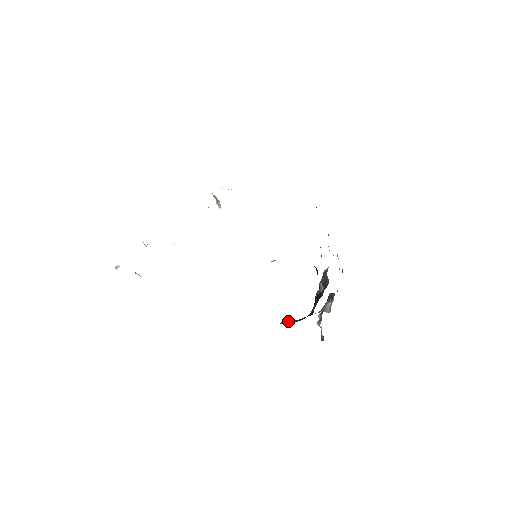
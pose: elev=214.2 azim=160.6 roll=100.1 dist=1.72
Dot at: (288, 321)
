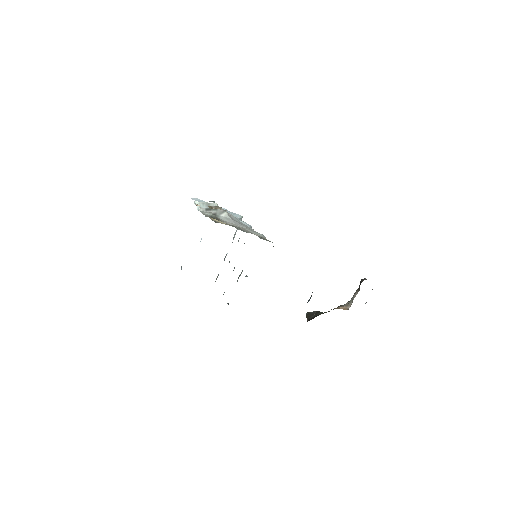
Dot at: (309, 315)
